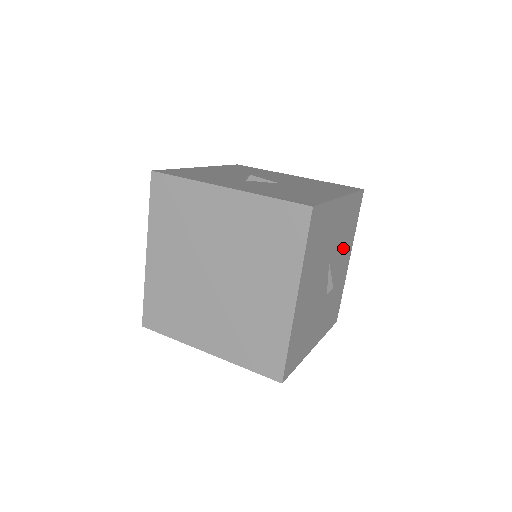
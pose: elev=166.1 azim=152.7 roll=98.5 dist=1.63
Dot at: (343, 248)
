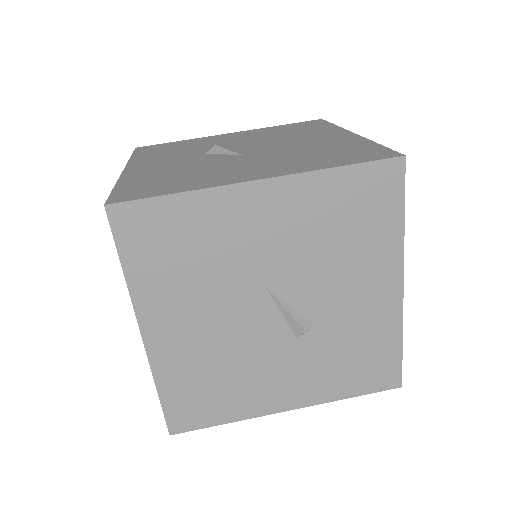
Dot at: (340, 266)
